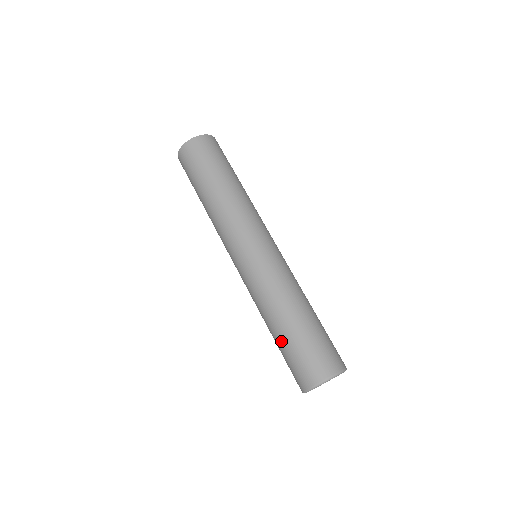
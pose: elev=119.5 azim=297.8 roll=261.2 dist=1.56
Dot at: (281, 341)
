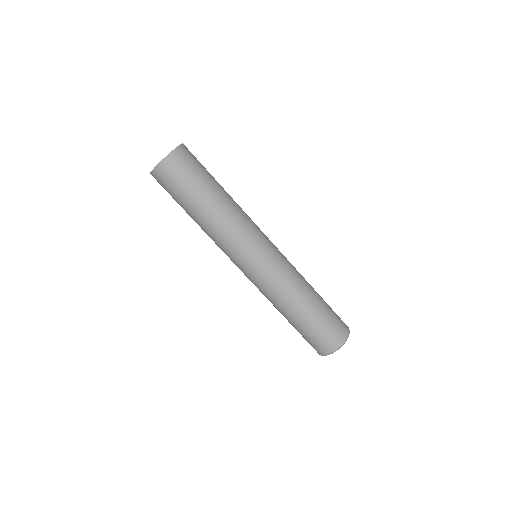
Dot at: (297, 326)
